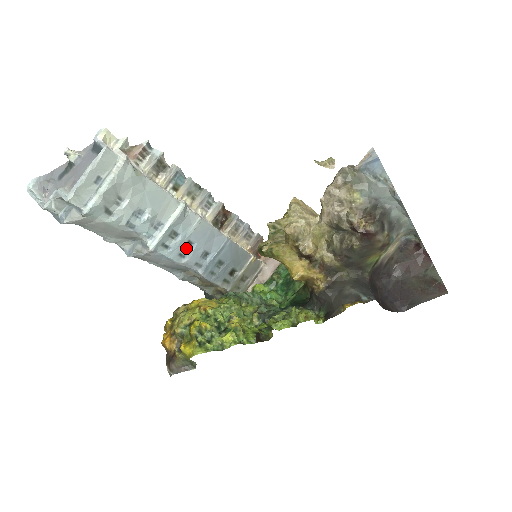
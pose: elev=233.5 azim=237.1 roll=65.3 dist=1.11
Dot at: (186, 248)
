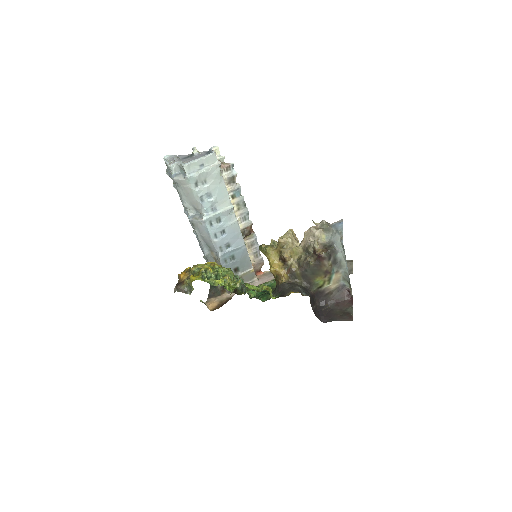
Dot at: (220, 233)
